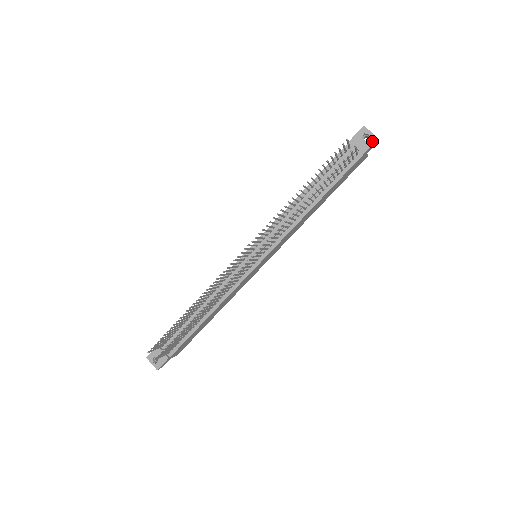
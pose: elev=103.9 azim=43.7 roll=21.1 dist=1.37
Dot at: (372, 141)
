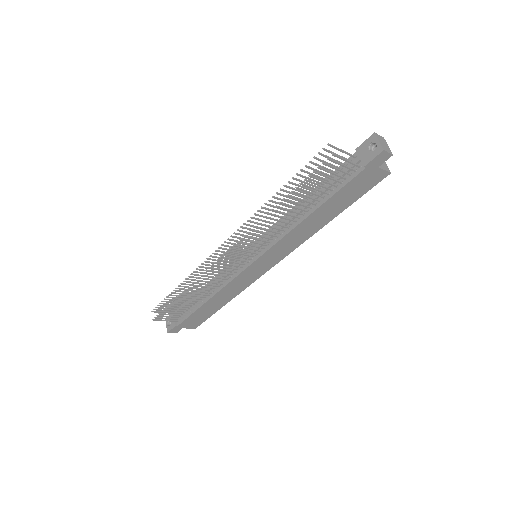
Dot at: (377, 152)
